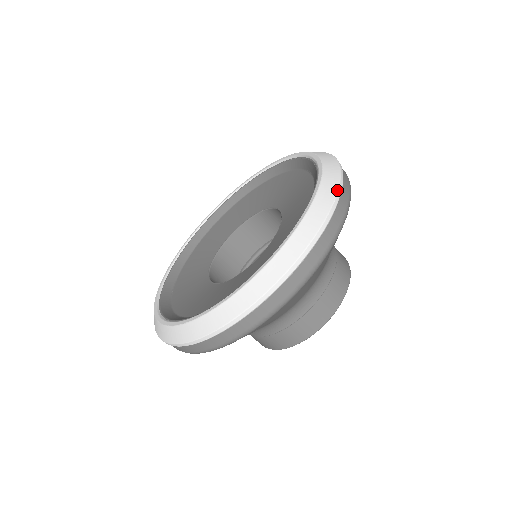
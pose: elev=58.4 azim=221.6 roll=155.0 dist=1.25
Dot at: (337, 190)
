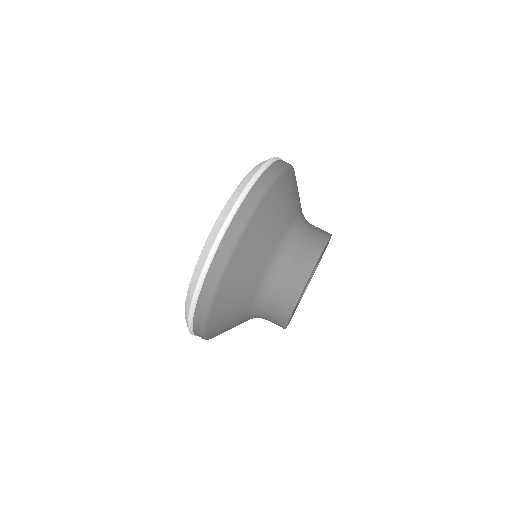
Dot at: (245, 187)
